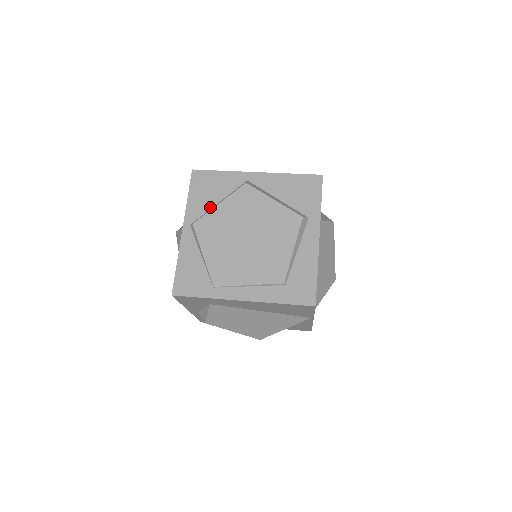
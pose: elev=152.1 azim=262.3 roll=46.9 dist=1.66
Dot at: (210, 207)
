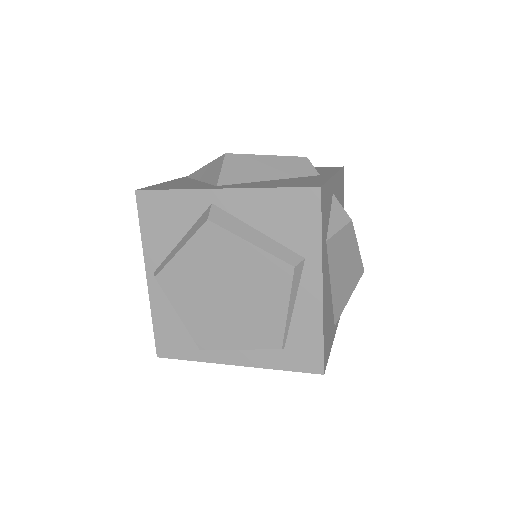
Dot at: (172, 247)
